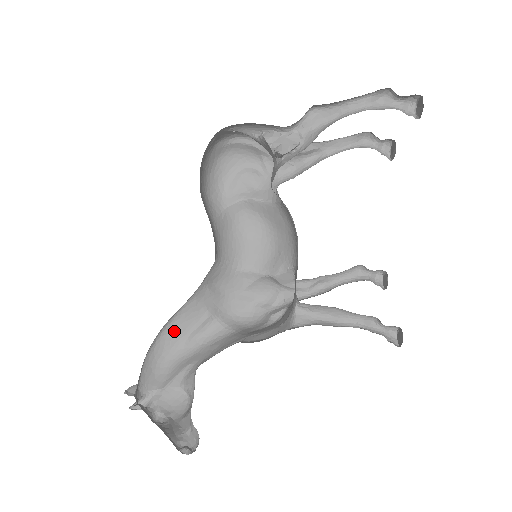
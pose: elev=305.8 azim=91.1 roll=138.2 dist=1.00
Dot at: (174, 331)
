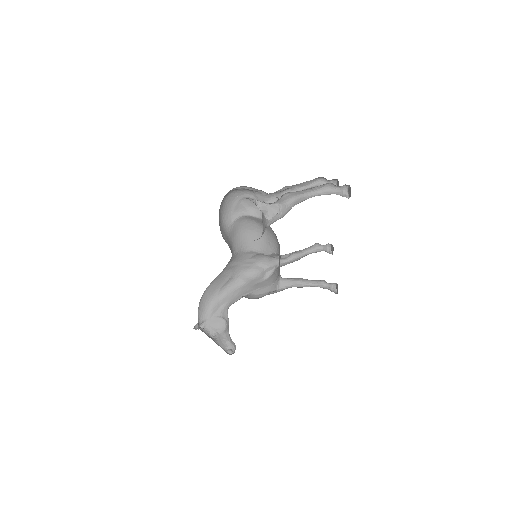
Dot at: (212, 288)
